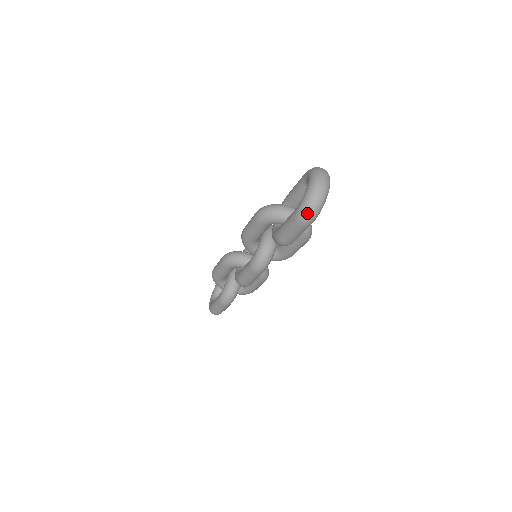
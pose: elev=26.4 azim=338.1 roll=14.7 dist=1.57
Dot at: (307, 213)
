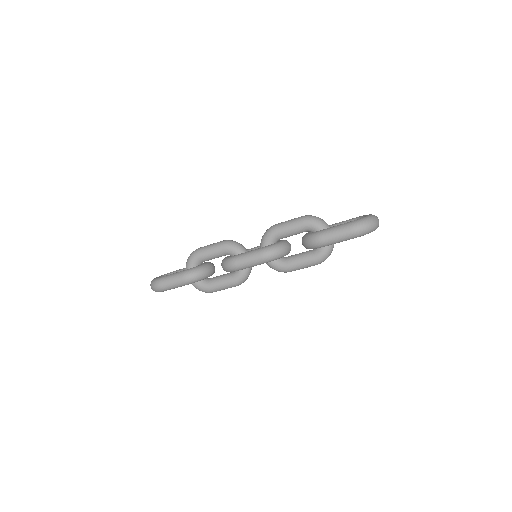
Dot at: (363, 225)
